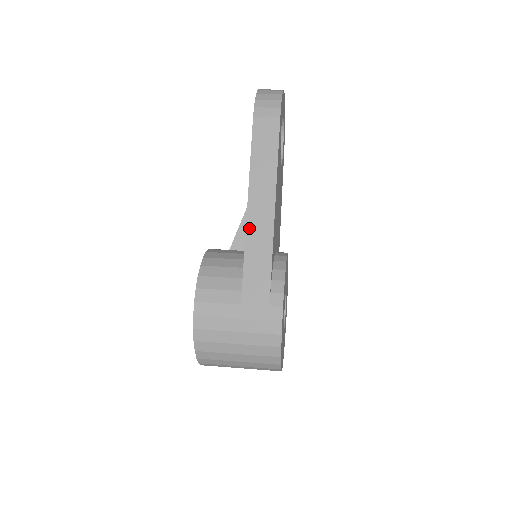
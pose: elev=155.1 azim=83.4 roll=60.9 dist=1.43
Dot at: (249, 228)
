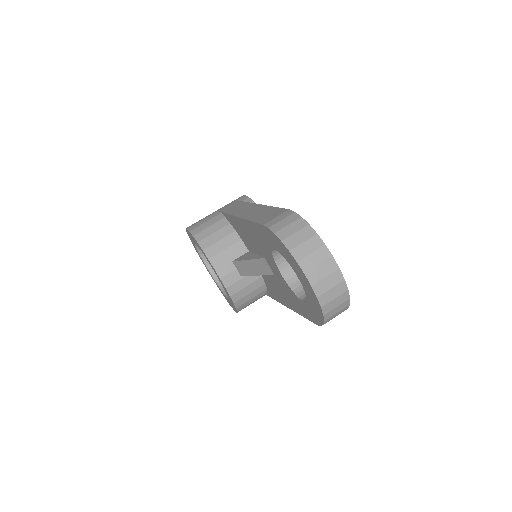
Dot at: occluded
